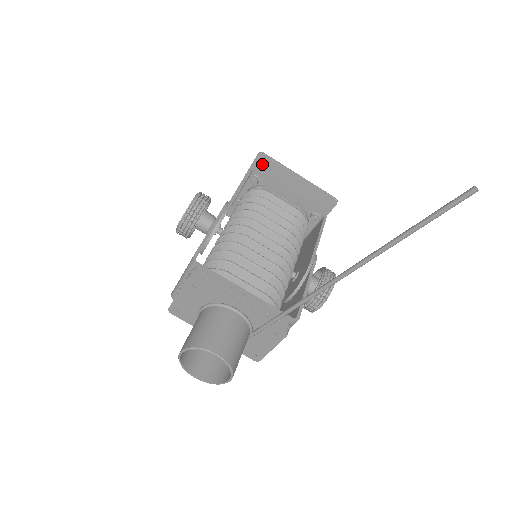
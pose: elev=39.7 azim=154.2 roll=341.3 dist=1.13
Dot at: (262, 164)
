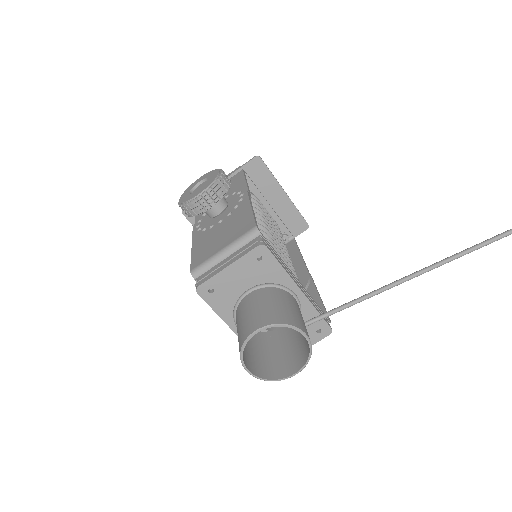
Dot at: (255, 168)
